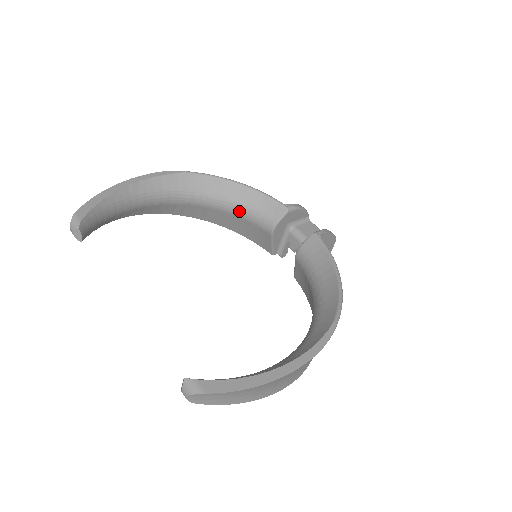
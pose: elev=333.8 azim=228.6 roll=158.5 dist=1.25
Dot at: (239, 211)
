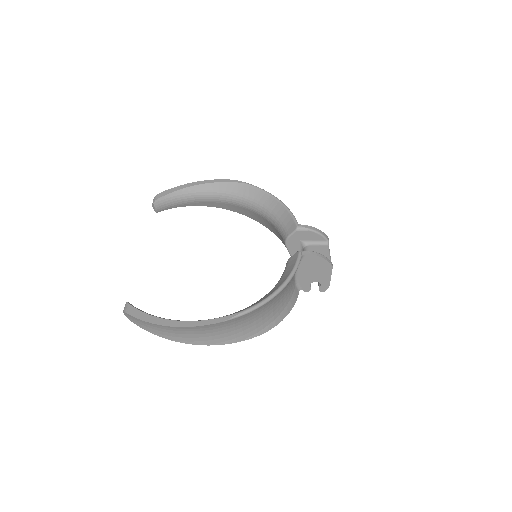
Dot at: (272, 221)
